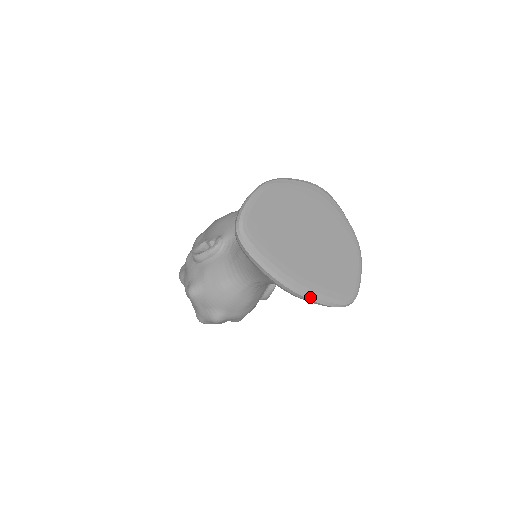
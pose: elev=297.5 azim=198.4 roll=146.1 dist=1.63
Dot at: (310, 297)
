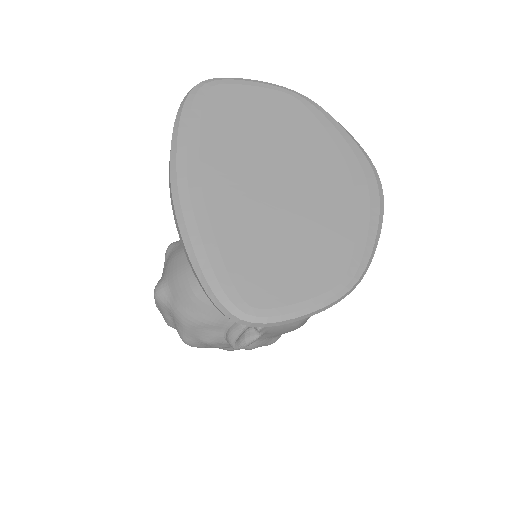
Dot at: (183, 227)
